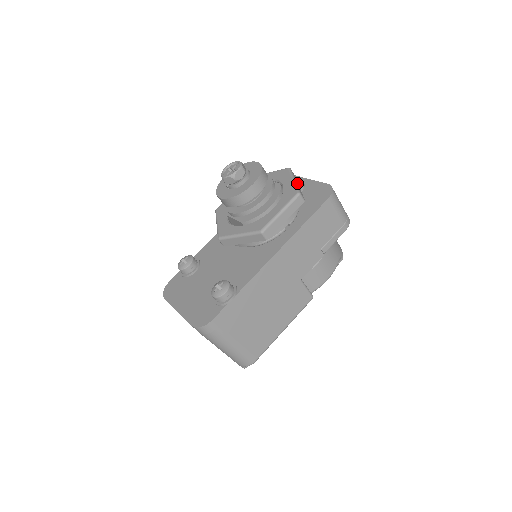
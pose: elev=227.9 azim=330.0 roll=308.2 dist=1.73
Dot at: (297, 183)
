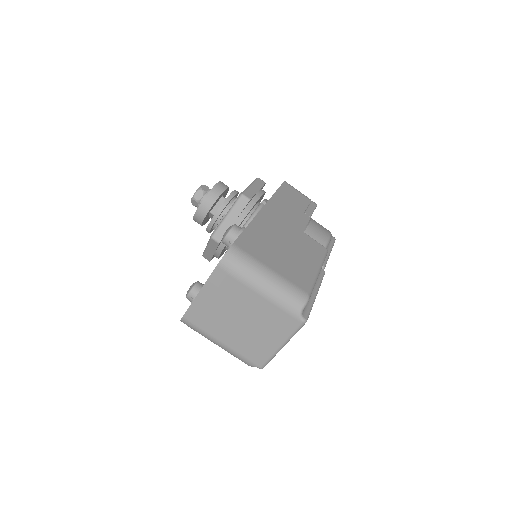
Dot at: occluded
